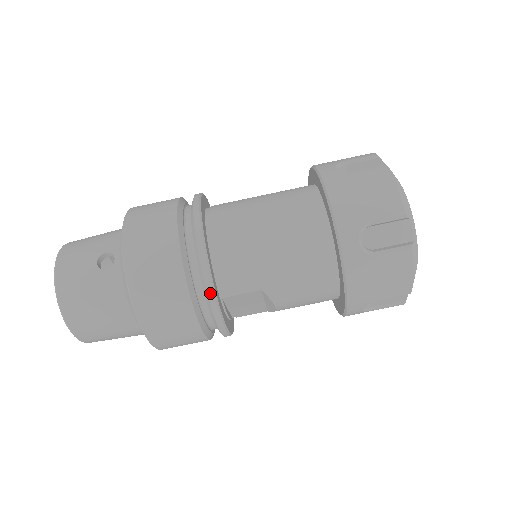
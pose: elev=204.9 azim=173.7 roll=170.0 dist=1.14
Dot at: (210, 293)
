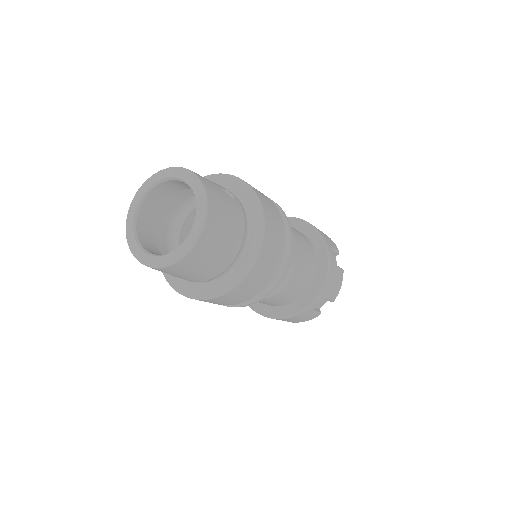
Dot at: (292, 245)
